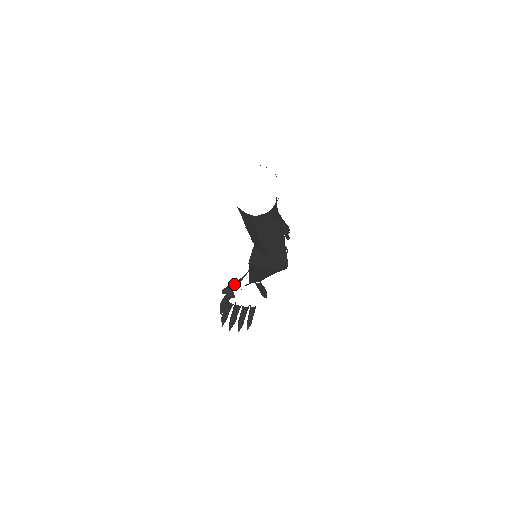
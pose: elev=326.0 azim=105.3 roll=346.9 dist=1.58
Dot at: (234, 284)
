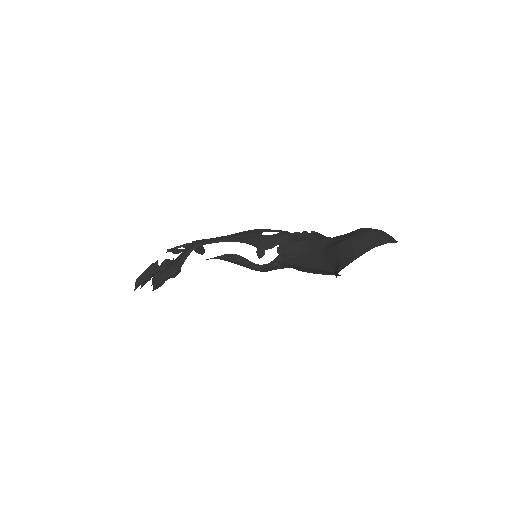
Dot at: (181, 261)
